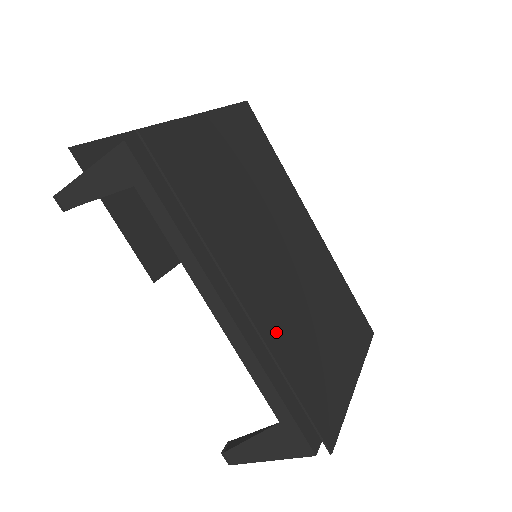
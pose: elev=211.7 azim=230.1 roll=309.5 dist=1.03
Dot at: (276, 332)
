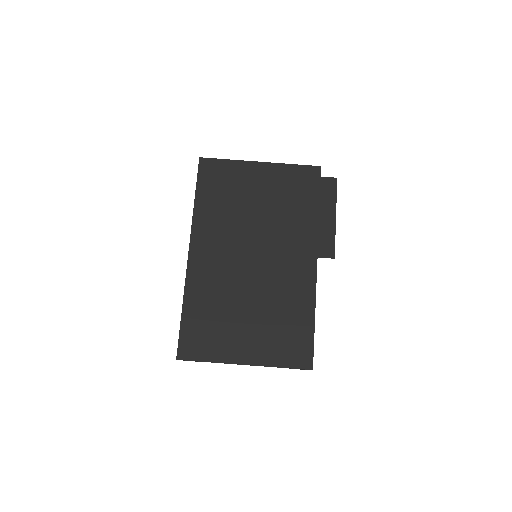
Dot at: (199, 281)
